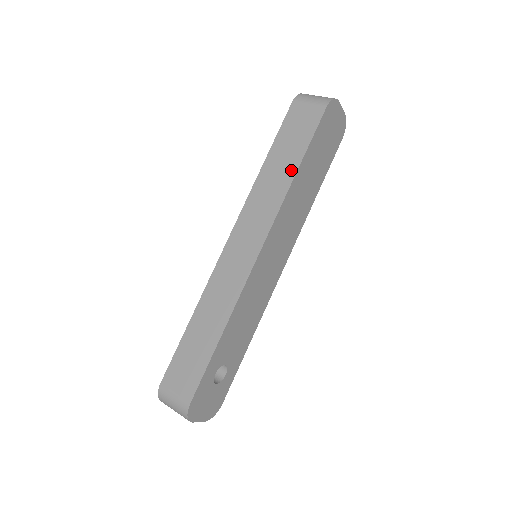
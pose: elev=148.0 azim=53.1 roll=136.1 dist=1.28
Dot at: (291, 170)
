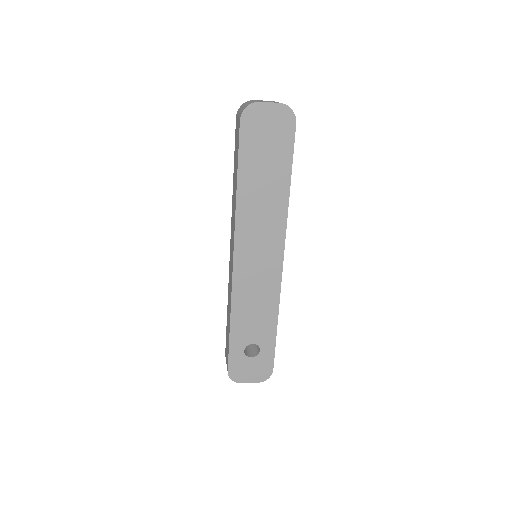
Dot at: (236, 186)
